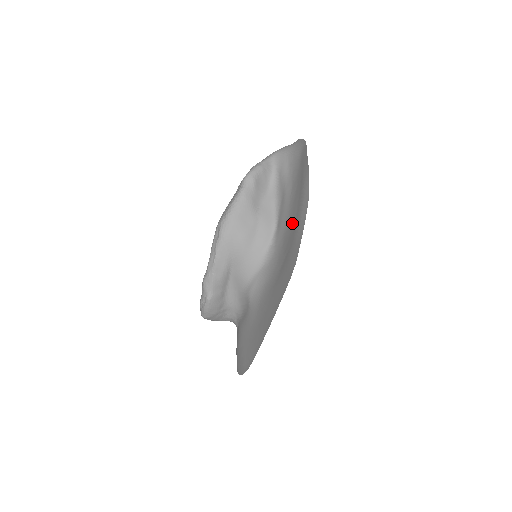
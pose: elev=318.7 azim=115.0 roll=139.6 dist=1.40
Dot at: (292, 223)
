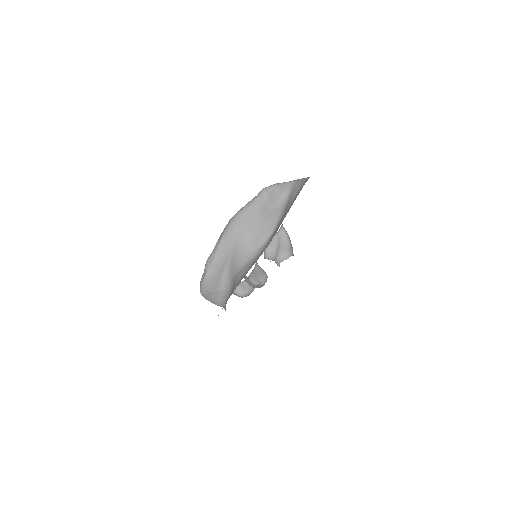
Dot at: occluded
